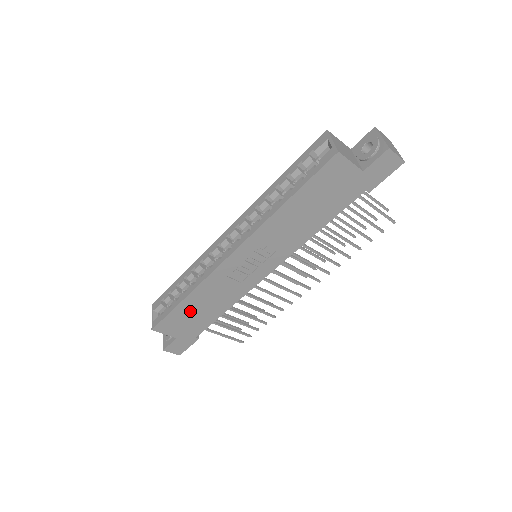
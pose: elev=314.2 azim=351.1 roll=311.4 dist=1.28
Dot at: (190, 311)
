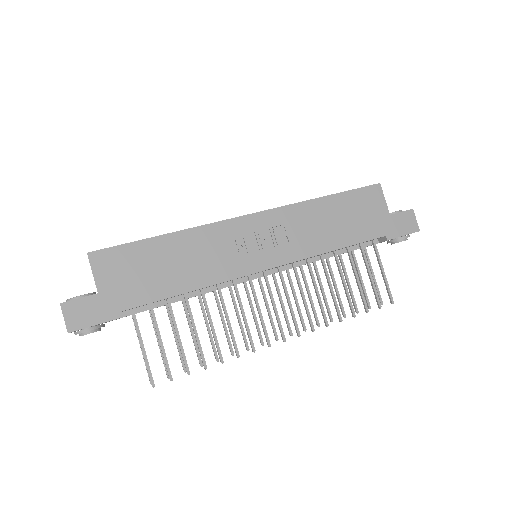
Dot at: (154, 259)
